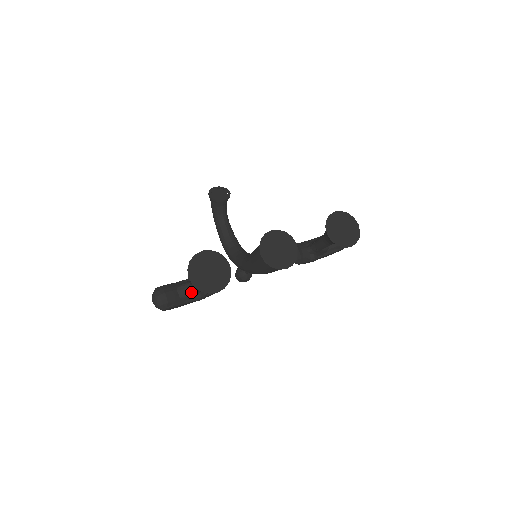
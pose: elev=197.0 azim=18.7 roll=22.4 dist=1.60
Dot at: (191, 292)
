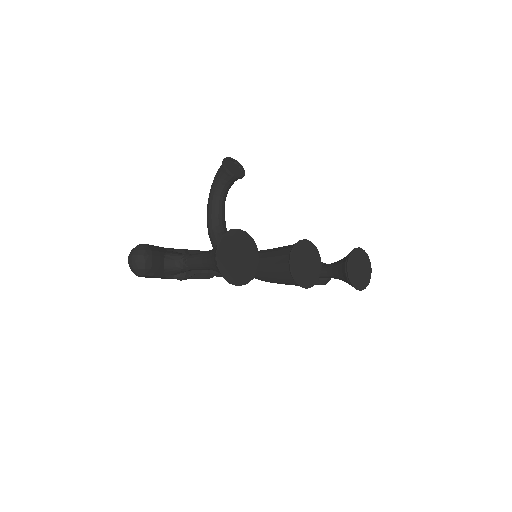
Dot at: (180, 267)
